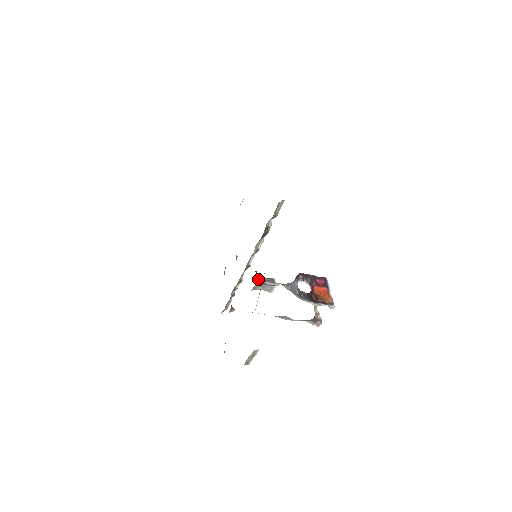
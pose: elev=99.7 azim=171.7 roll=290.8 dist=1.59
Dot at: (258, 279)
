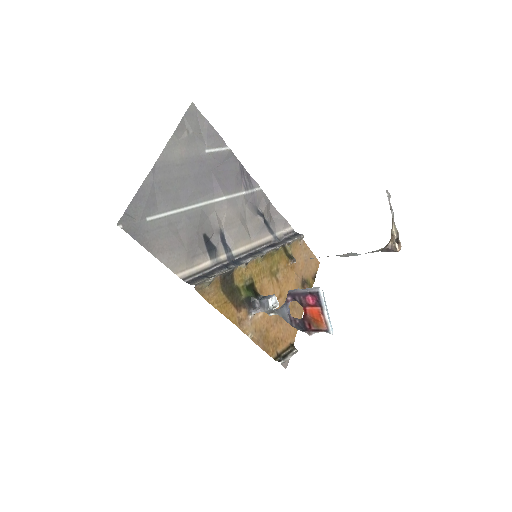
Dot at: (256, 303)
